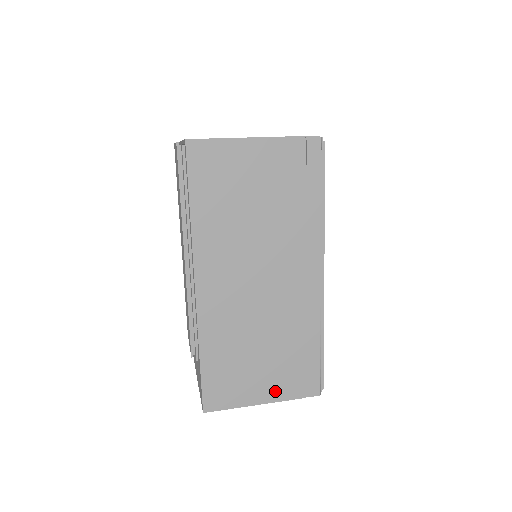
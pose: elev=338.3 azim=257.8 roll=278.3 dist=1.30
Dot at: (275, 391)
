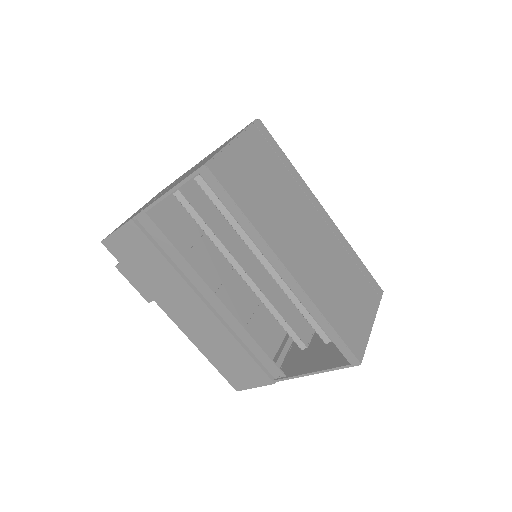
Dot at: (370, 310)
